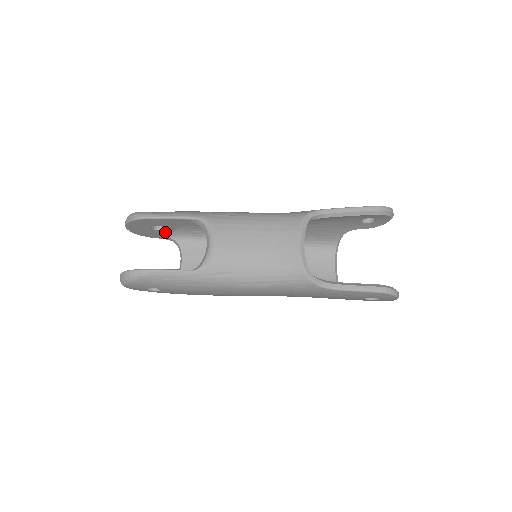
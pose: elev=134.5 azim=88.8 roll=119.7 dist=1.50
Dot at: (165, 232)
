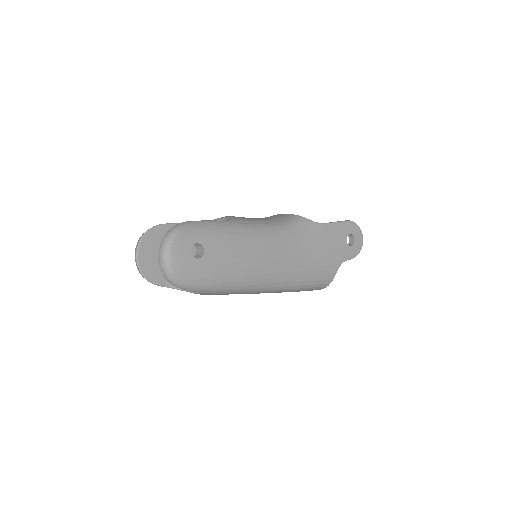
Dot at: occluded
